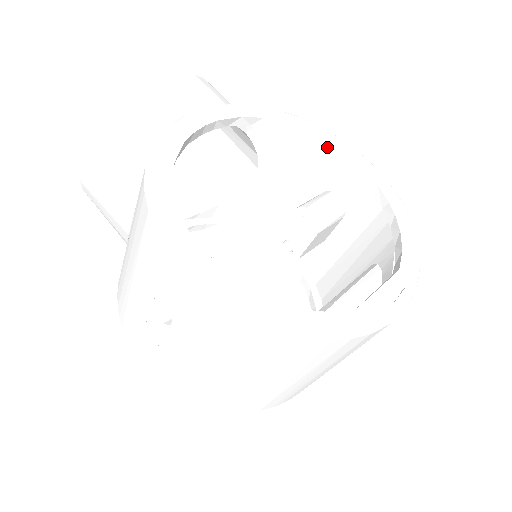
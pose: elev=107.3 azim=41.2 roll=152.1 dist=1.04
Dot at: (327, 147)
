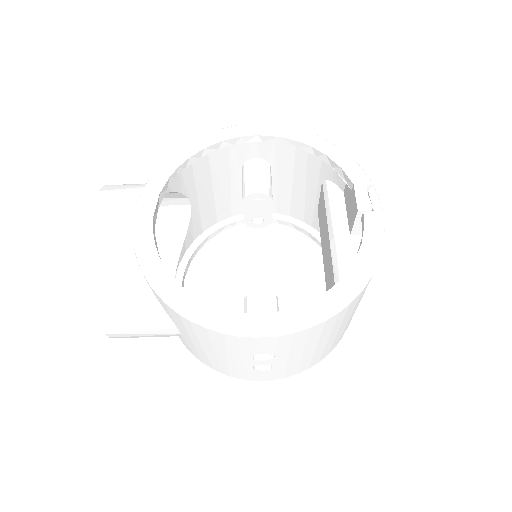
Dot at: (222, 145)
